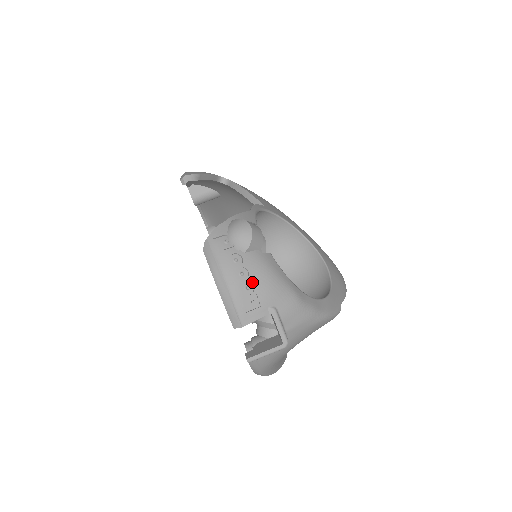
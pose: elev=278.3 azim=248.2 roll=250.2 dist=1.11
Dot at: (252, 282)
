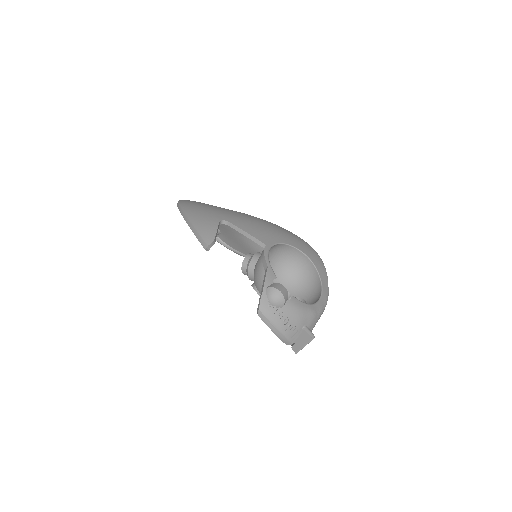
Dot at: (291, 322)
